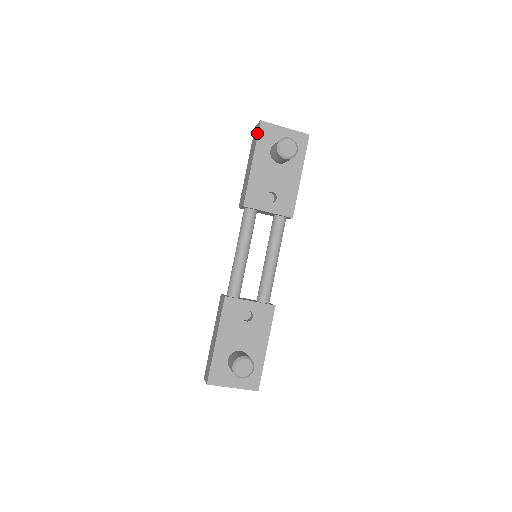
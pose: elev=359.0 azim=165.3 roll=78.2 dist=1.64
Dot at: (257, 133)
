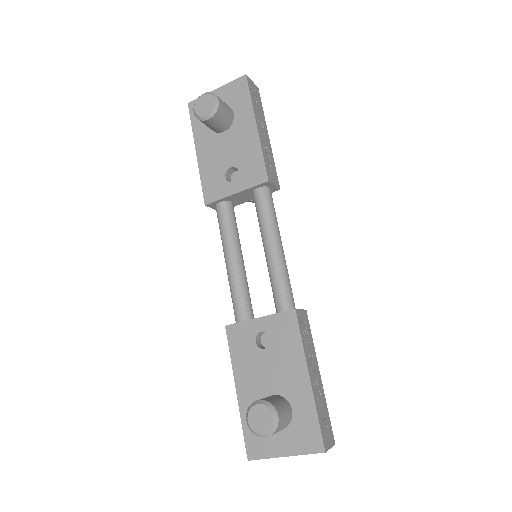
Dot at: (191, 119)
